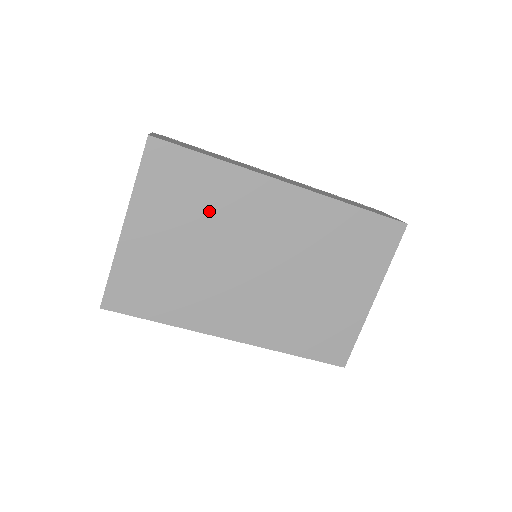
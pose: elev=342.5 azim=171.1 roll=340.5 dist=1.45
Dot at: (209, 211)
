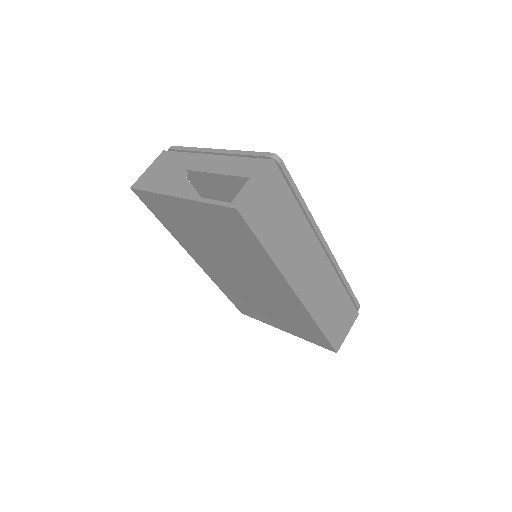
Dot at: (237, 249)
